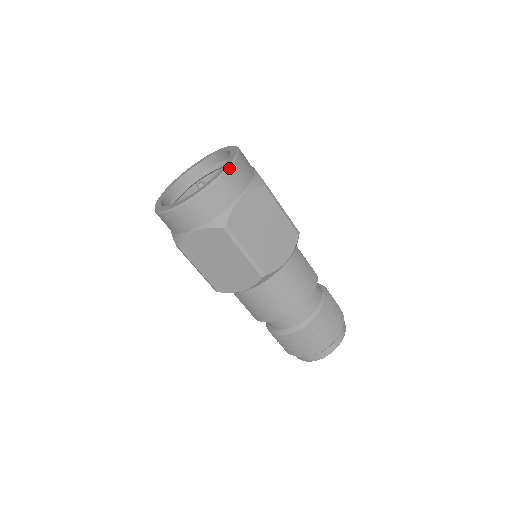
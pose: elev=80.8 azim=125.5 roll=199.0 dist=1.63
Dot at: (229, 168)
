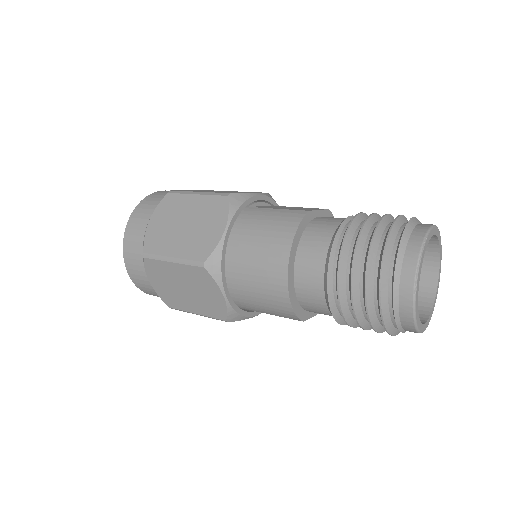
Dot at: (133, 211)
